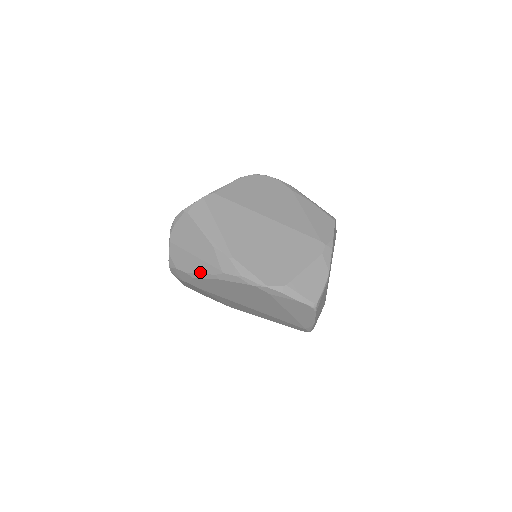
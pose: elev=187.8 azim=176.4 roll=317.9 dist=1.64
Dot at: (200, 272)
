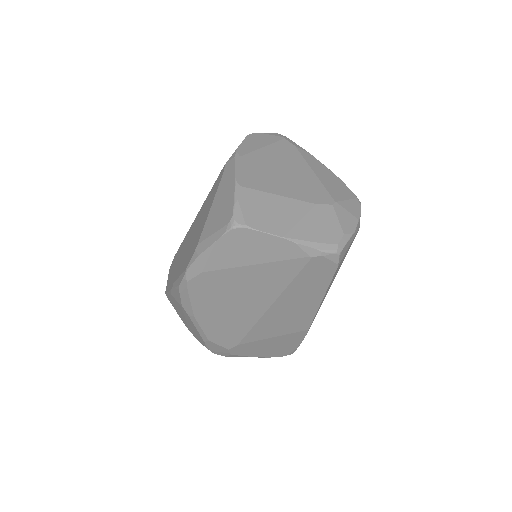
Dot at: (195, 328)
